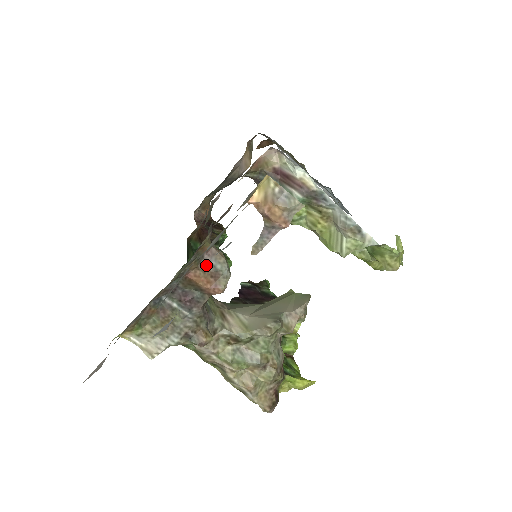
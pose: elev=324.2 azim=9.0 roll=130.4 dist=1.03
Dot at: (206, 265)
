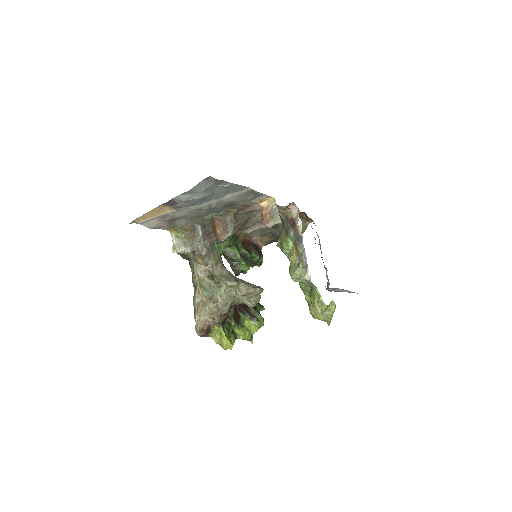
Dot at: (225, 222)
